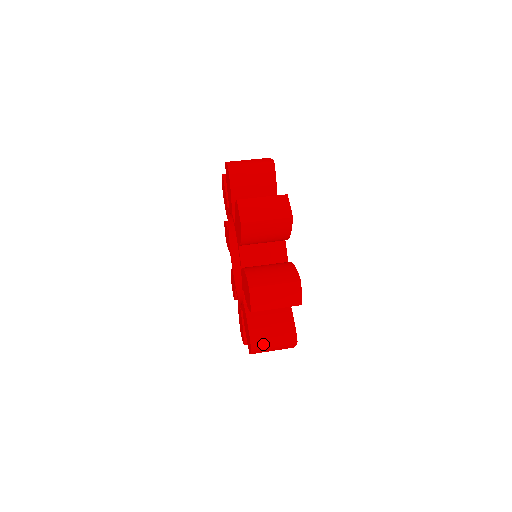
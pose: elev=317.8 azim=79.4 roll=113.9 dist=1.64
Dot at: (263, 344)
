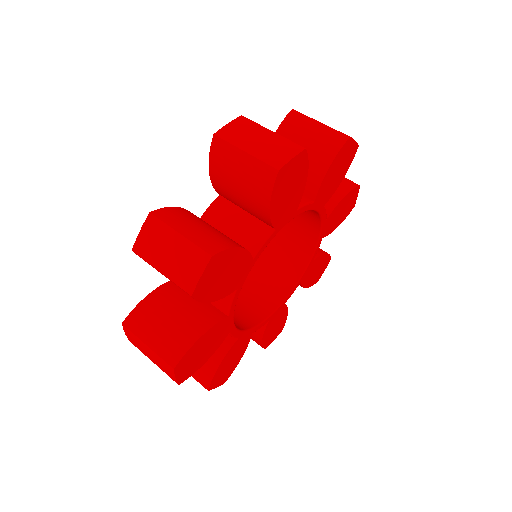
Dot at: occluded
